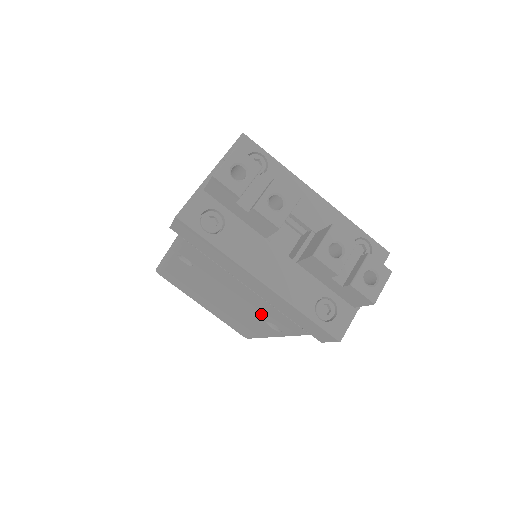
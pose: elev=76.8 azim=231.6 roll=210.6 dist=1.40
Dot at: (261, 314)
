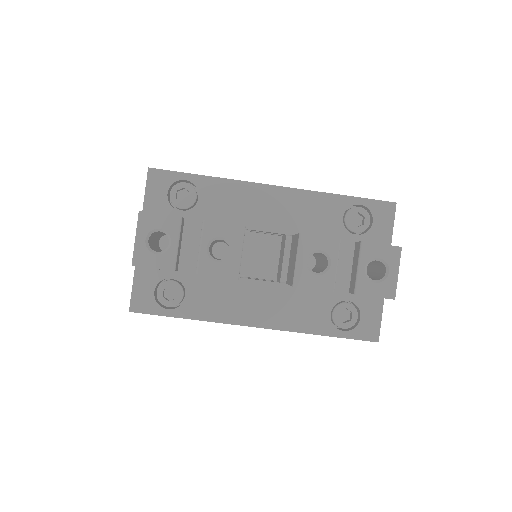
Dot at: occluded
